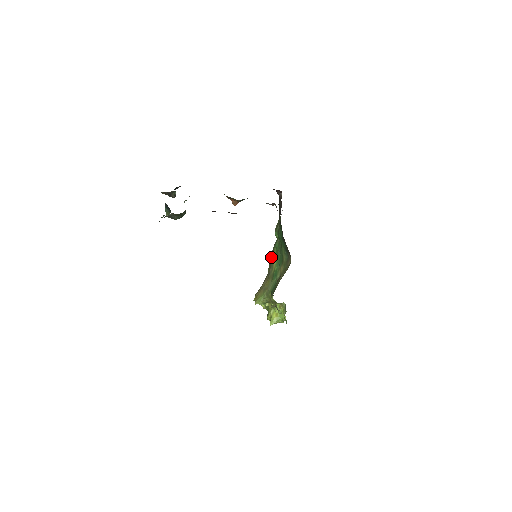
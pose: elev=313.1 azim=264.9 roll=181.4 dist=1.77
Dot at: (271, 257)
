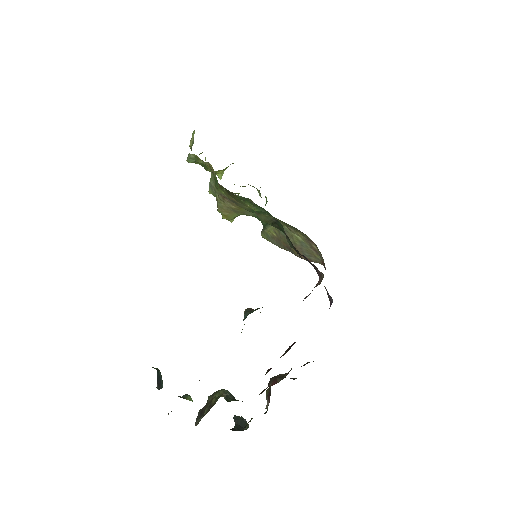
Dot at: occluded
